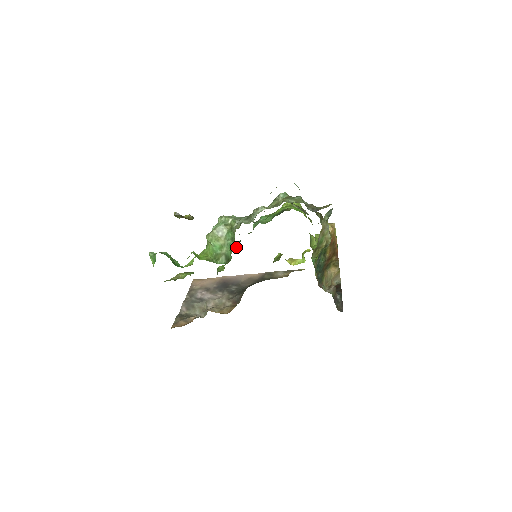
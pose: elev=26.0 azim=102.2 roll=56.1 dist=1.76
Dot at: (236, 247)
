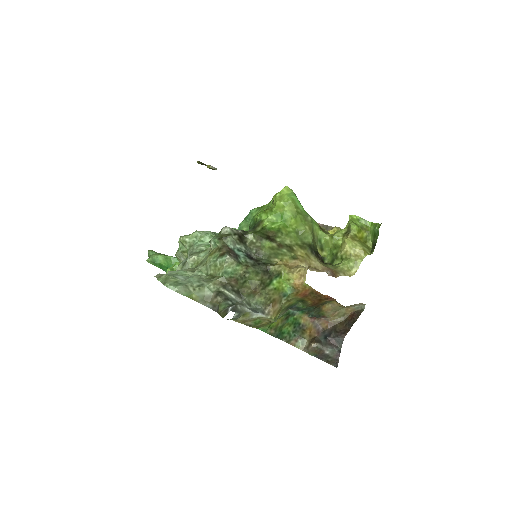
Dot at: occluded
